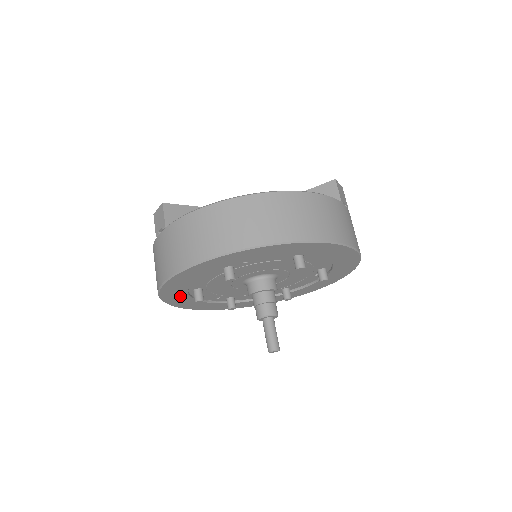
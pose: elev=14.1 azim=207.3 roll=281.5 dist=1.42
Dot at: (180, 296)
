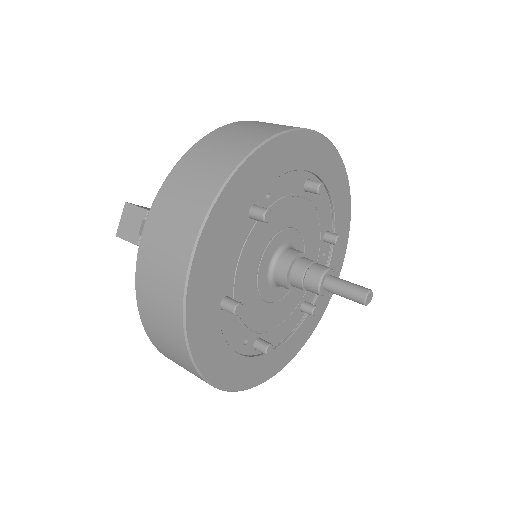
Dot at: (208, 322)
